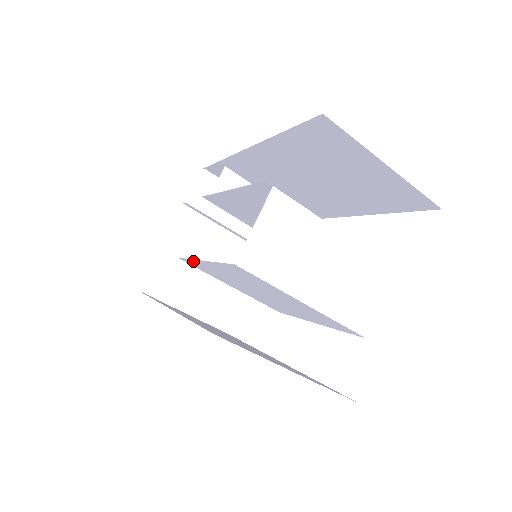
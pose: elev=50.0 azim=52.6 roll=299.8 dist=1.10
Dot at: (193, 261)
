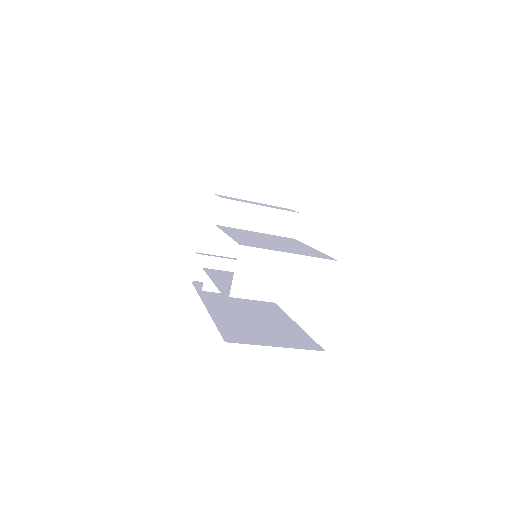
Dot at: (214, 275)
